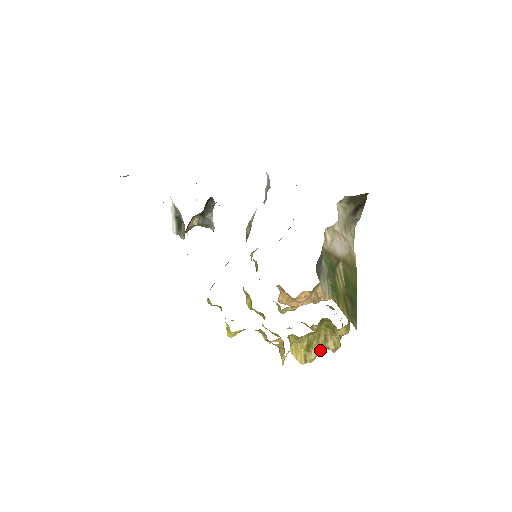
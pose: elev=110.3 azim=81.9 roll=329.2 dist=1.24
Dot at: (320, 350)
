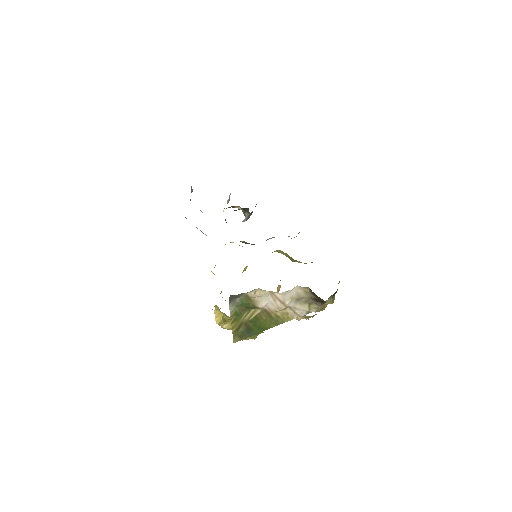
Dot at: (231, 329)
